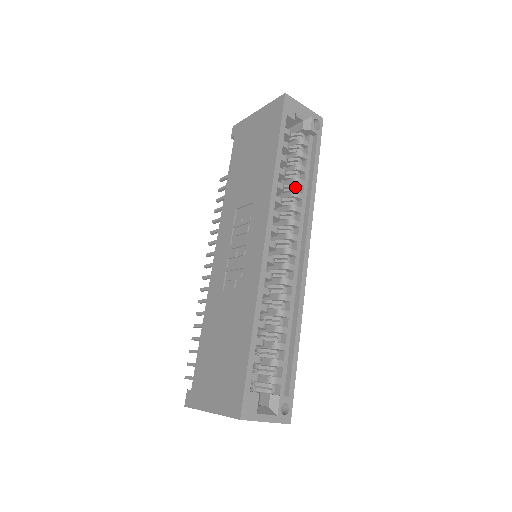
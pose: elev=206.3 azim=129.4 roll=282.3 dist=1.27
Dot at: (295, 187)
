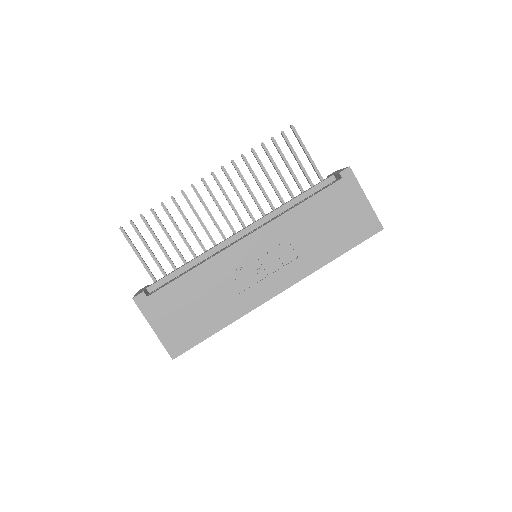
Dot at: occluded
